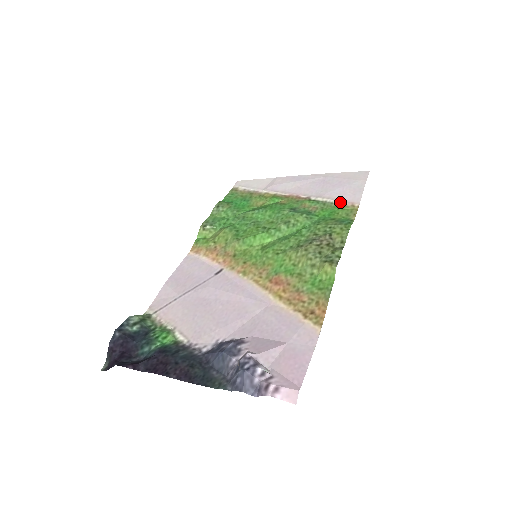
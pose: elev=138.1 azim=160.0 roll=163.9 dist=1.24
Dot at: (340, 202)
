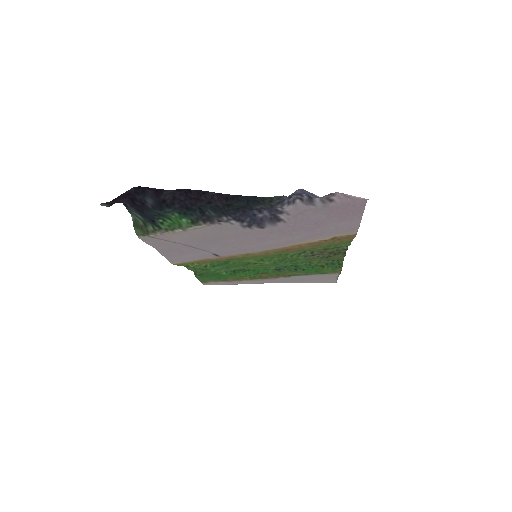
Dot at: (321, 274)
